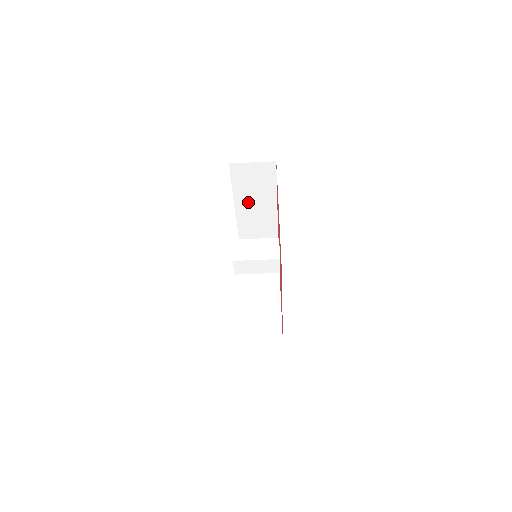
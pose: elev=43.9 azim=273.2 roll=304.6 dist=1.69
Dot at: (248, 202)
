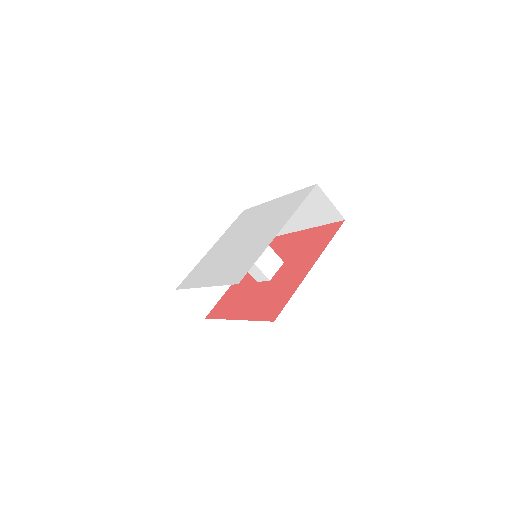
Dot at: occluded
